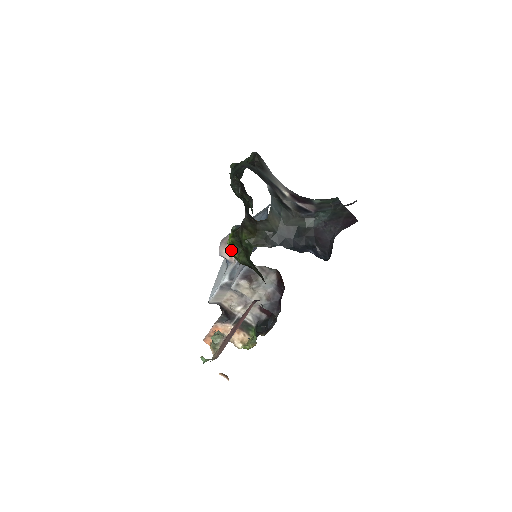
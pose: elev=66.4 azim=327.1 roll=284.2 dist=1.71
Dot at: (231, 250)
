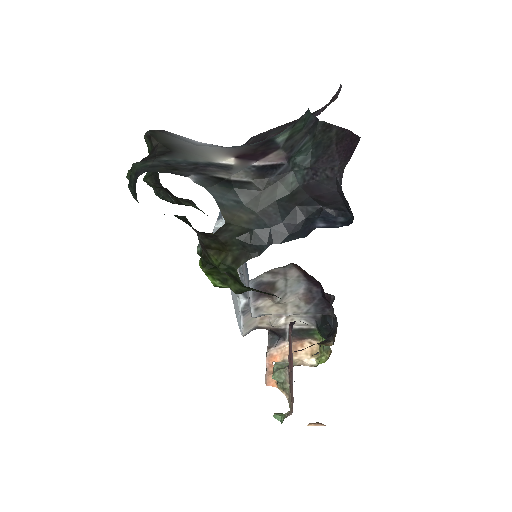
Dot at: (214, 283)
